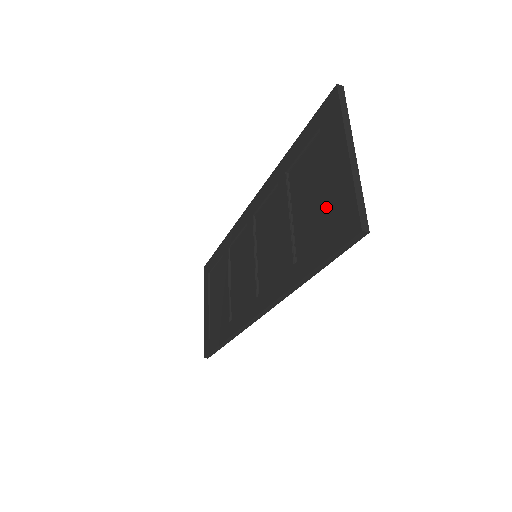
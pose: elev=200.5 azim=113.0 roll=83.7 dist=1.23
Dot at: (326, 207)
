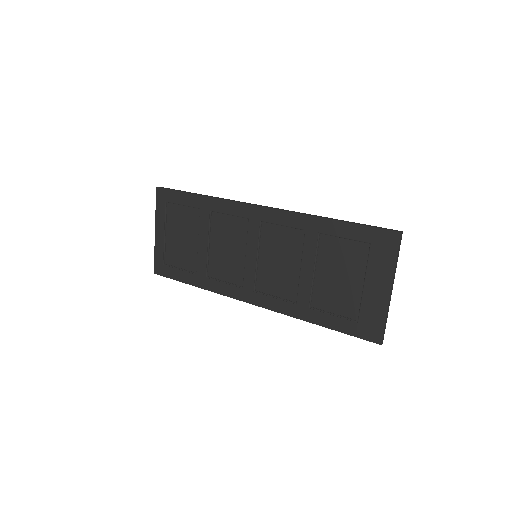
Dot at: (354, 301)
